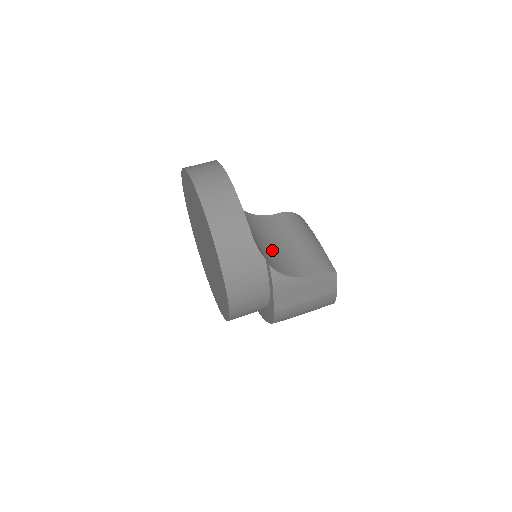
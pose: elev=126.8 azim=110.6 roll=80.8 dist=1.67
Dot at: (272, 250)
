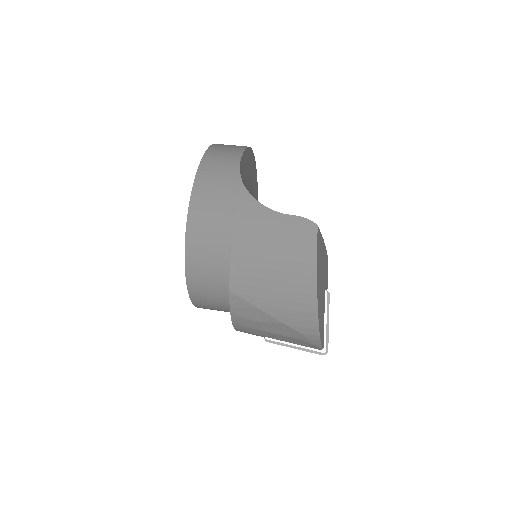
Dot at: occluded
